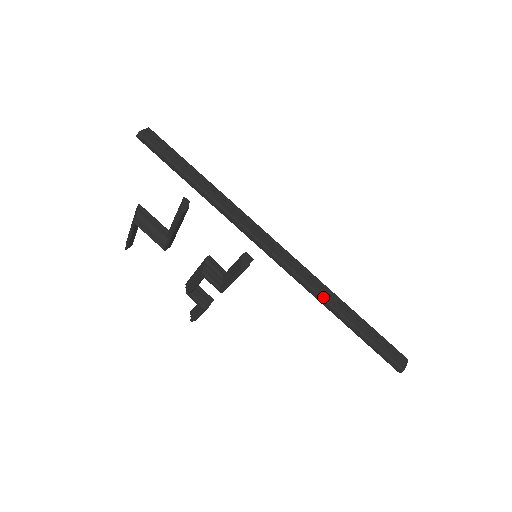
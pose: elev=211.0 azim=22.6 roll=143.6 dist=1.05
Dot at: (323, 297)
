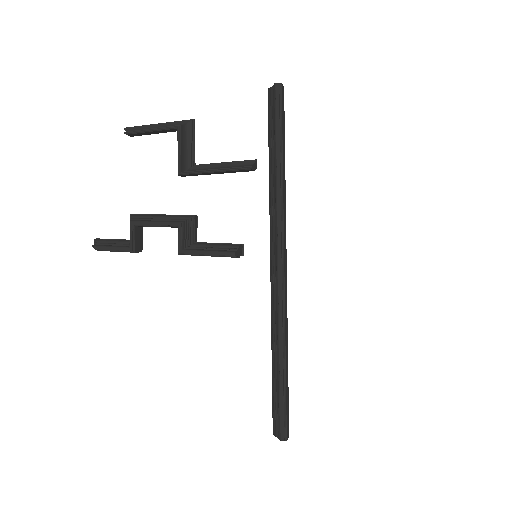
Dot at: (285, 334)
